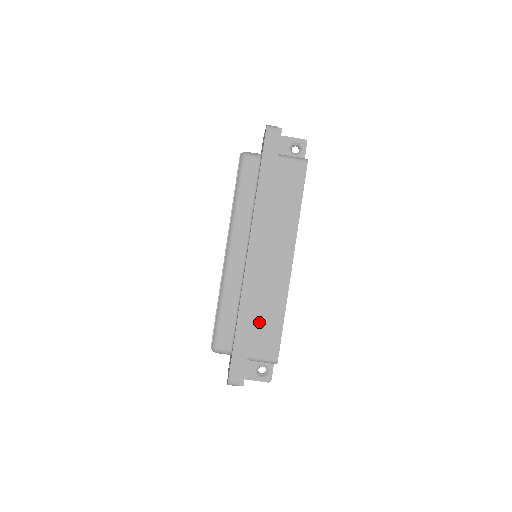
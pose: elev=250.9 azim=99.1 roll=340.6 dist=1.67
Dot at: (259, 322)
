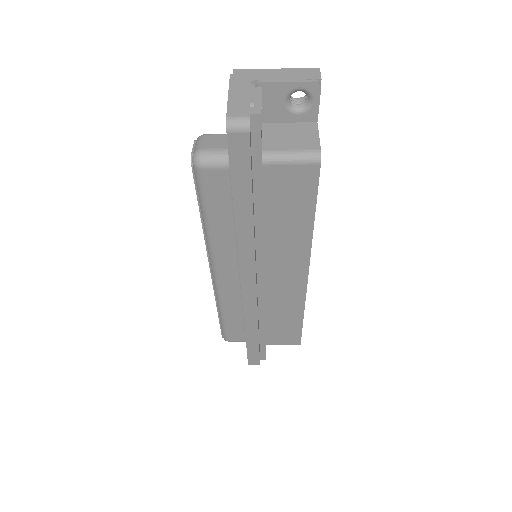
Dot at: (272, 325)
